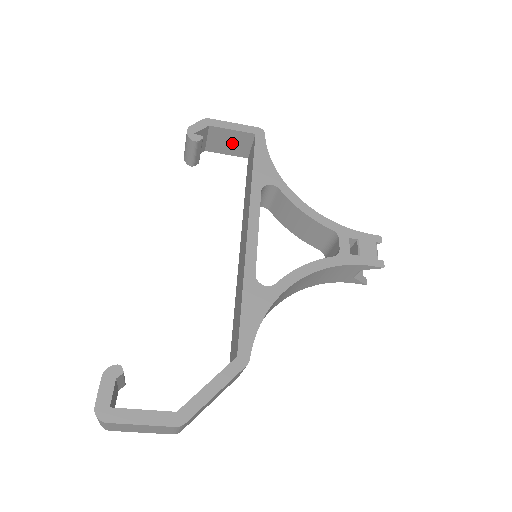
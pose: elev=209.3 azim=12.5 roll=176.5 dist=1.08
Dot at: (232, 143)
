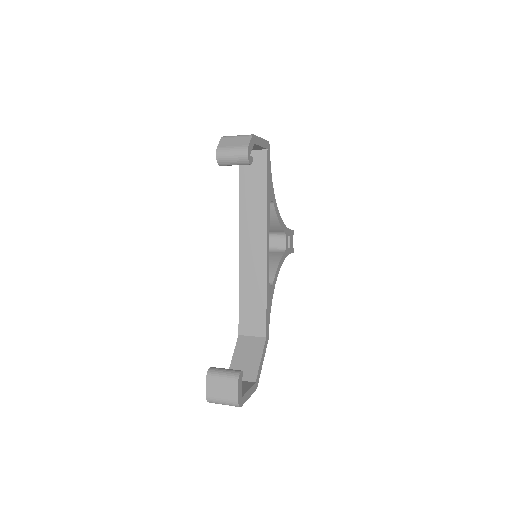
Dot at: occluded
